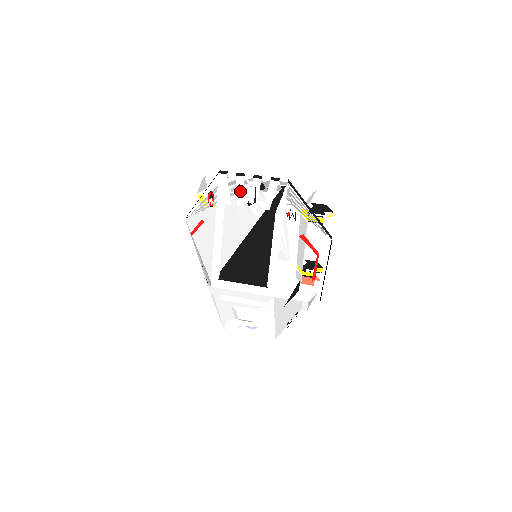
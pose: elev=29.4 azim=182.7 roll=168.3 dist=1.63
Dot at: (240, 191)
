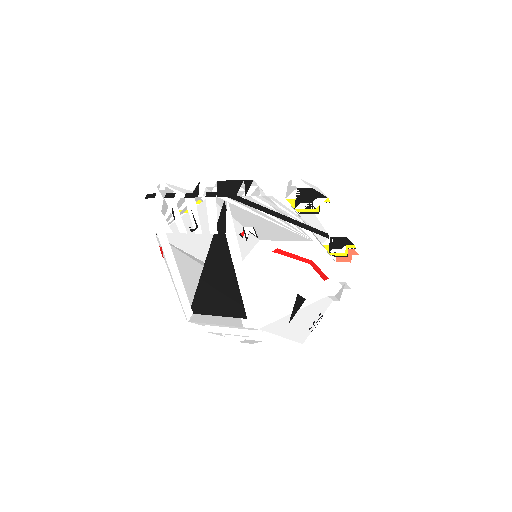
Dot at: (176, 216)
